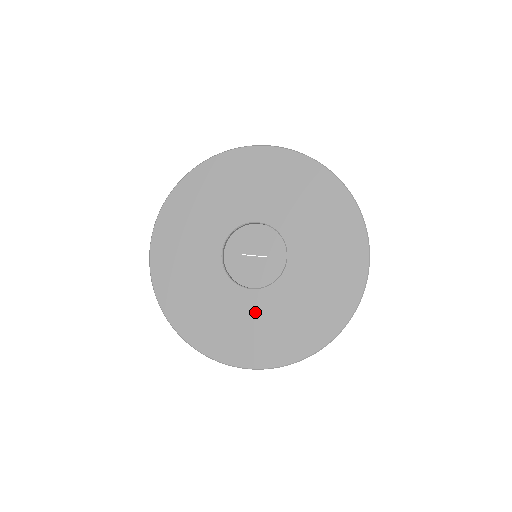
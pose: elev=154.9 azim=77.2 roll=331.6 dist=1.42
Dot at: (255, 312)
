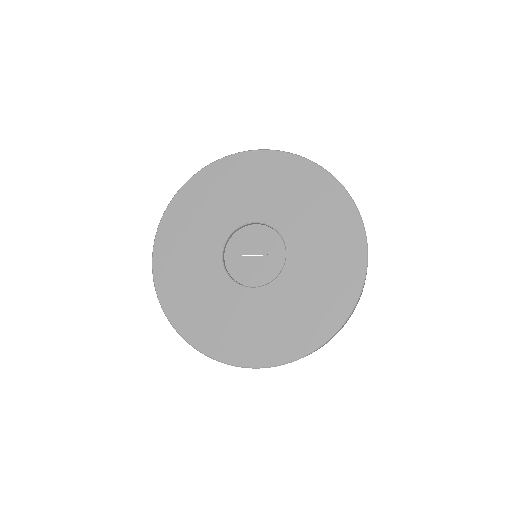
Dot at: (260, 310)
